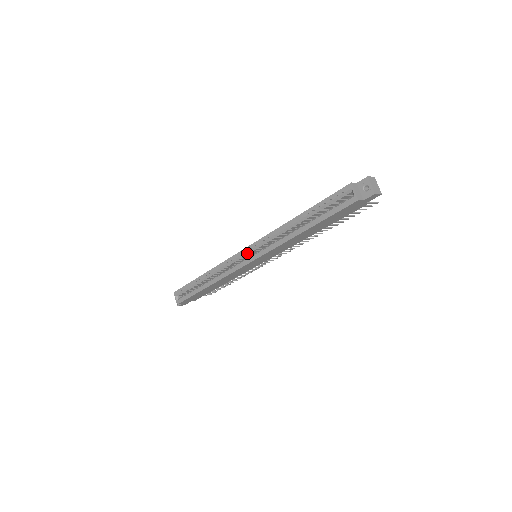
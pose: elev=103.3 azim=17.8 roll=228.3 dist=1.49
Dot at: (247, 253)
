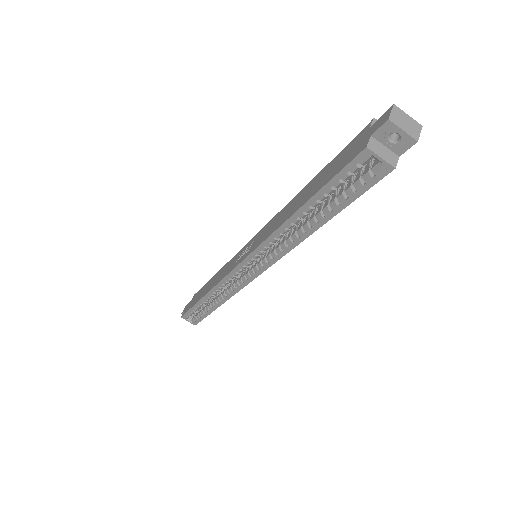
Dot at: (246, 267)
